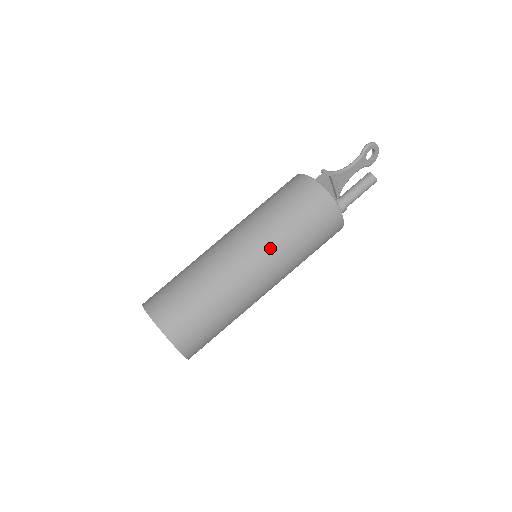
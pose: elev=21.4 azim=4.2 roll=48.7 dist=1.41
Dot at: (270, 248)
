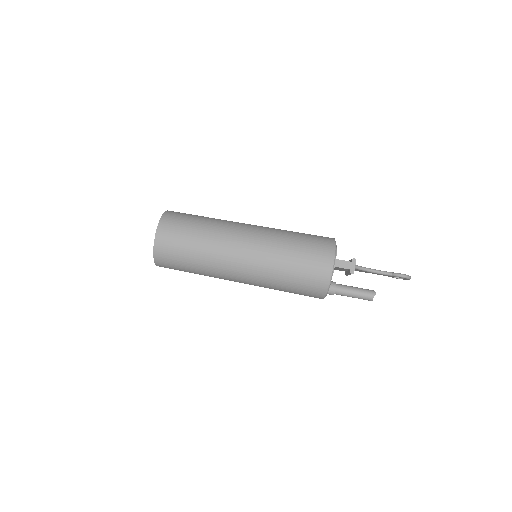
Dot at: (258, 278)
